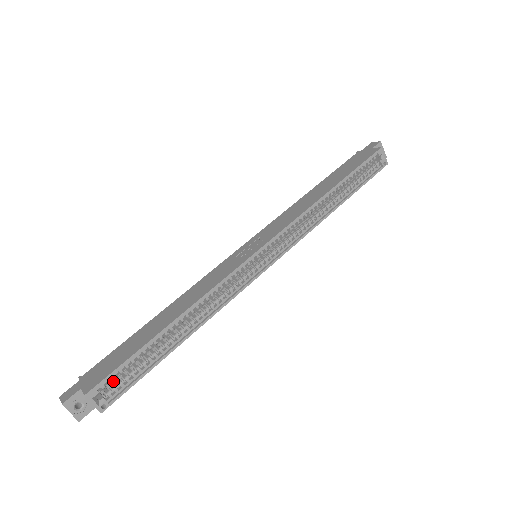
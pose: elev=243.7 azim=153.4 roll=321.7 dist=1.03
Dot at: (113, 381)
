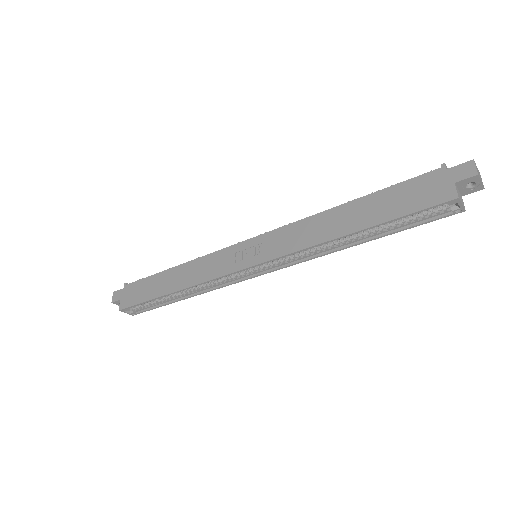
Dot at: occluded
